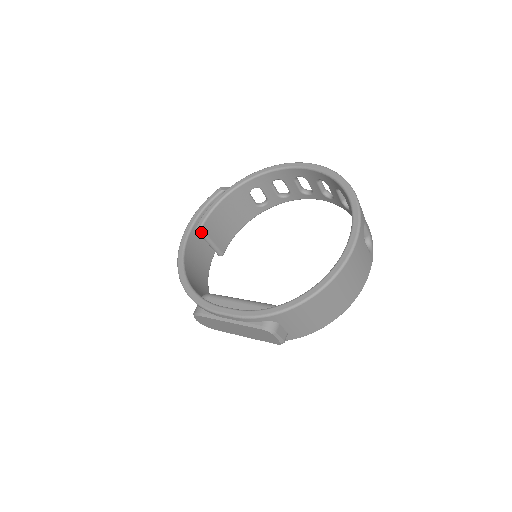
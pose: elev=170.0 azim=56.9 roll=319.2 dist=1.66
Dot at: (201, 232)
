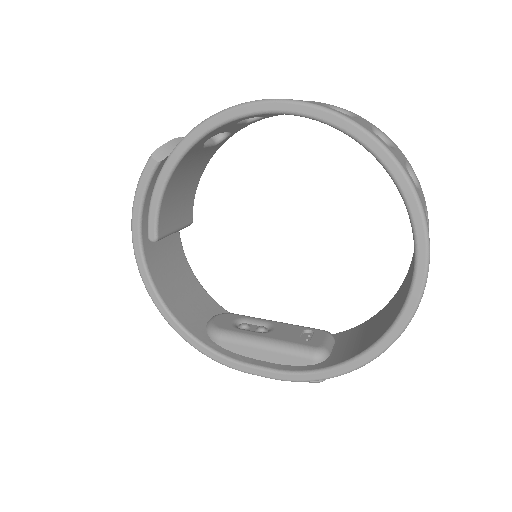
Dot at: occluded
